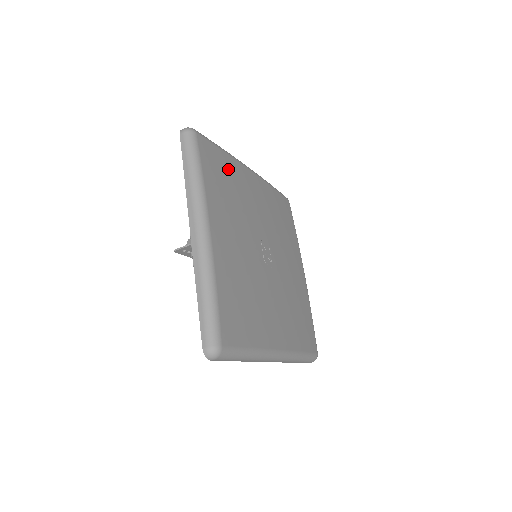
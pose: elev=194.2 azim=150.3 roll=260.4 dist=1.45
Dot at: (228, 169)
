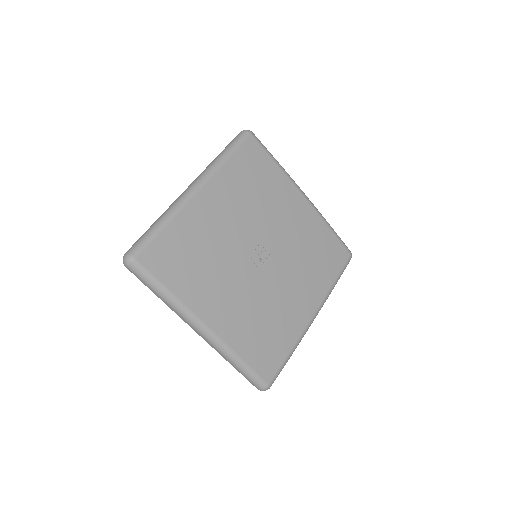
Dot at: (268, 175)
